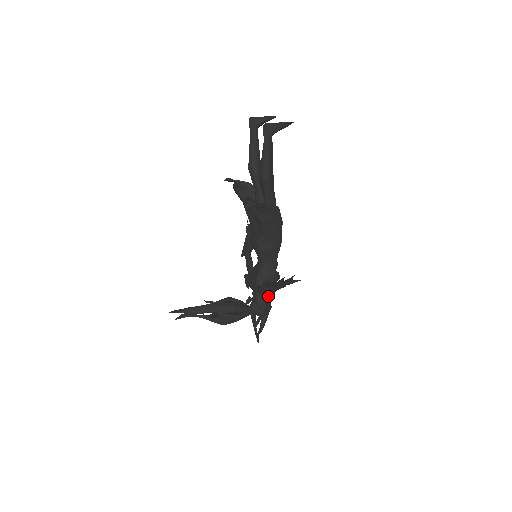
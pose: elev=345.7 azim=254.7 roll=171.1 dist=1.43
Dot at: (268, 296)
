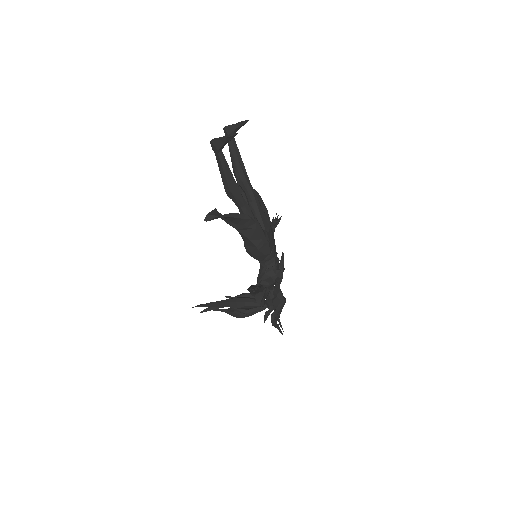
Dot at: (273, 293)
